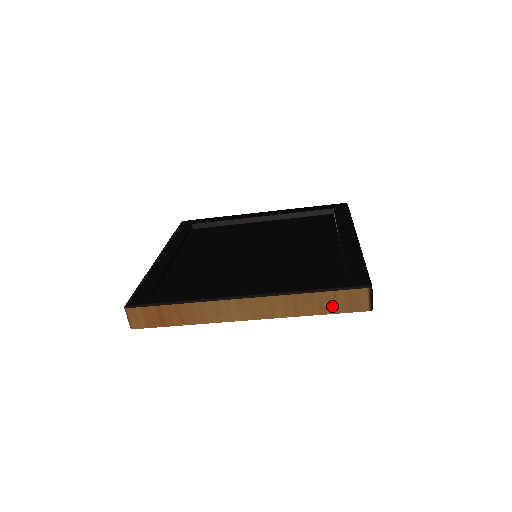
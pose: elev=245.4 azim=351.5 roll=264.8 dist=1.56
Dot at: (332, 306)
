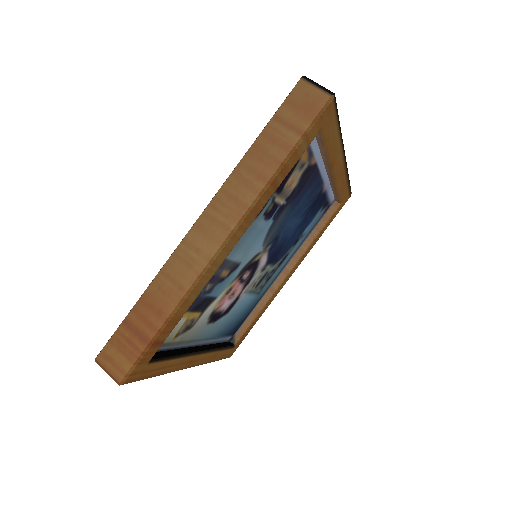
Dot at: (289, 132)
